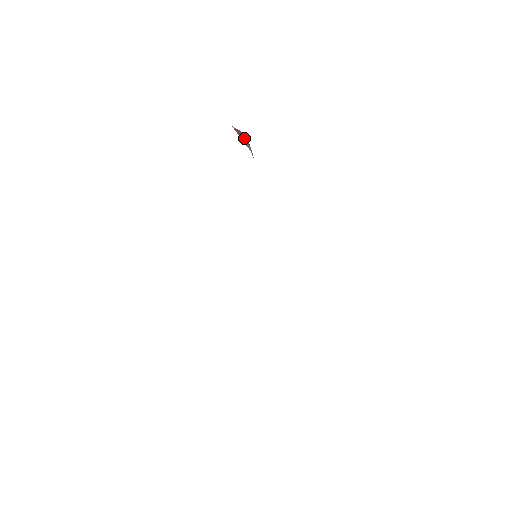
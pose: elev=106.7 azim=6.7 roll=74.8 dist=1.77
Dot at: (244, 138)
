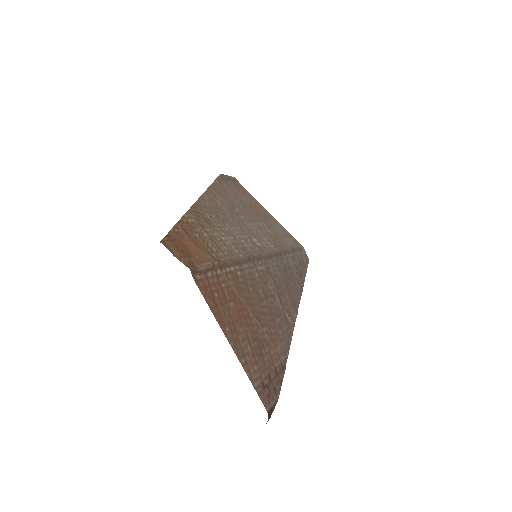
Dot at: occluded
